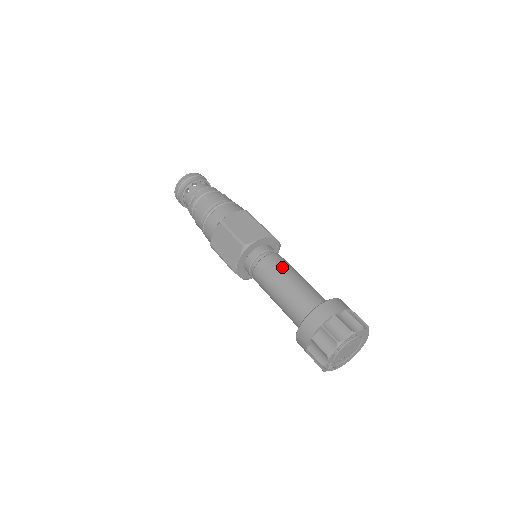
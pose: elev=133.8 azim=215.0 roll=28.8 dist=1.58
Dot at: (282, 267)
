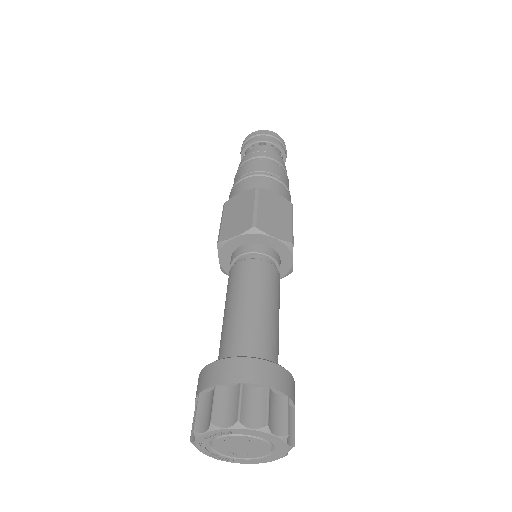
Dot at: (241, 283)
